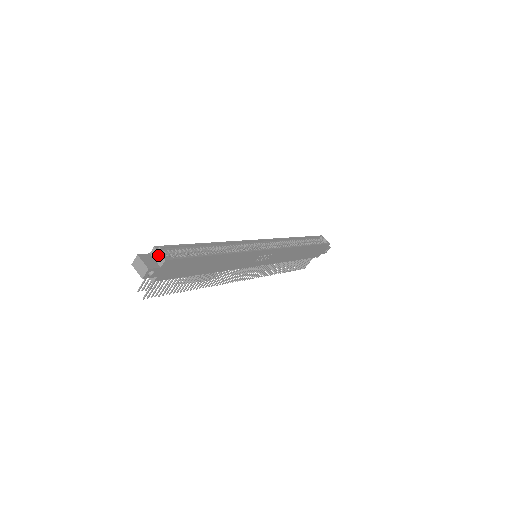
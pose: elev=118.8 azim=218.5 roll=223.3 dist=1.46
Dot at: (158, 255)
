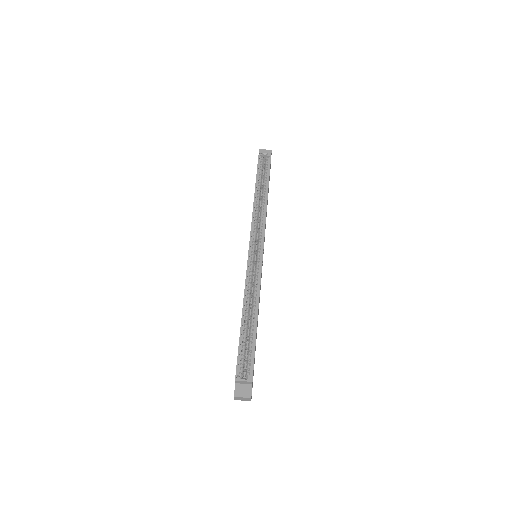
Dot at: (243, 382)
